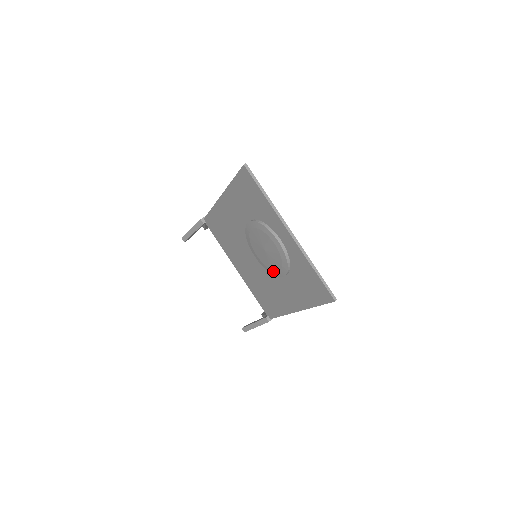
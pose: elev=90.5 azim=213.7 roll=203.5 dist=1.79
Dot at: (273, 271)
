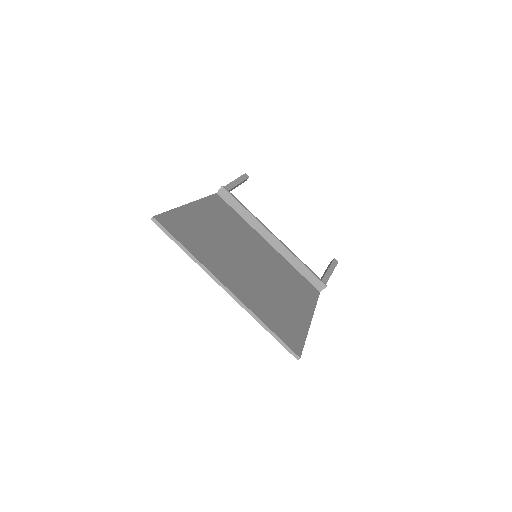
Dot at: occluded
